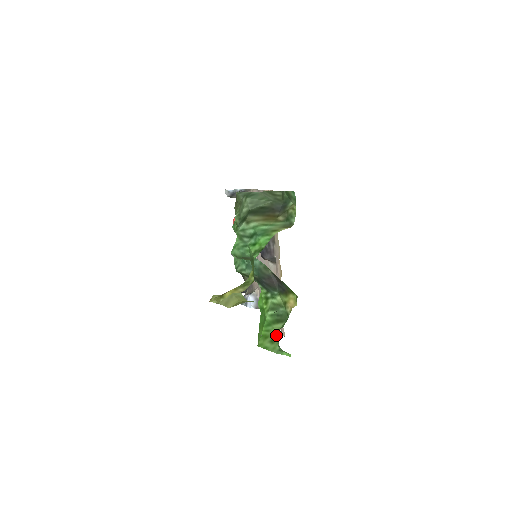
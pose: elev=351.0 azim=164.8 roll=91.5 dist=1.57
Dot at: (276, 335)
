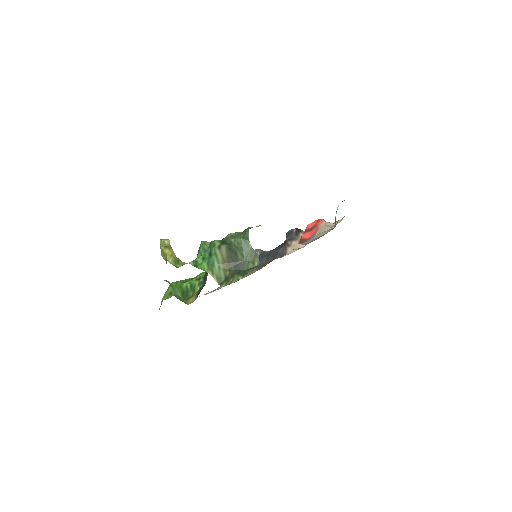
Dot at: (173, 295)
